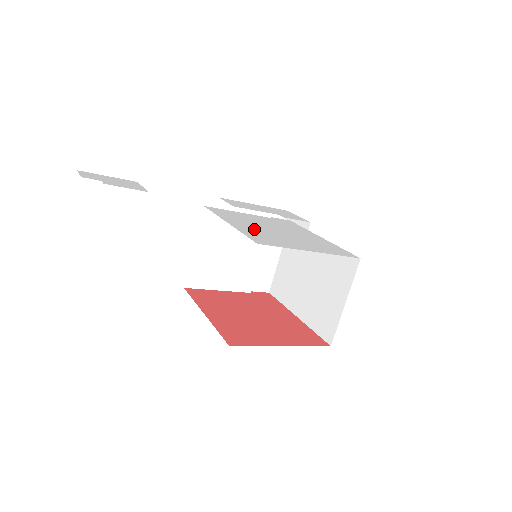
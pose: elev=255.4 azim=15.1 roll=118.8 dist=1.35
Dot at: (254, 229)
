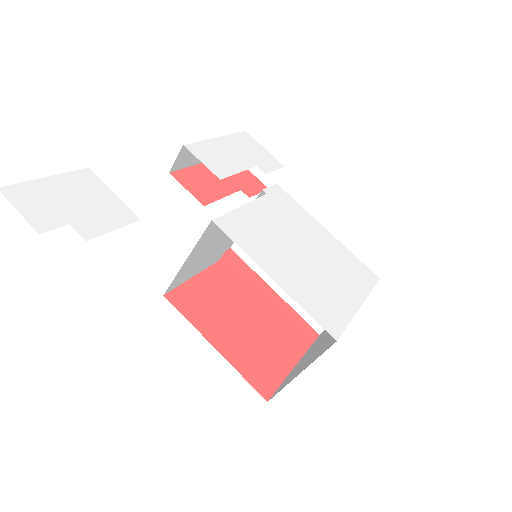
Dot at: (297, 277)
